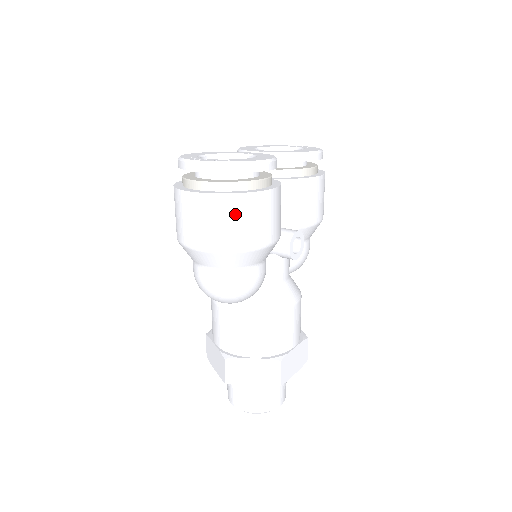
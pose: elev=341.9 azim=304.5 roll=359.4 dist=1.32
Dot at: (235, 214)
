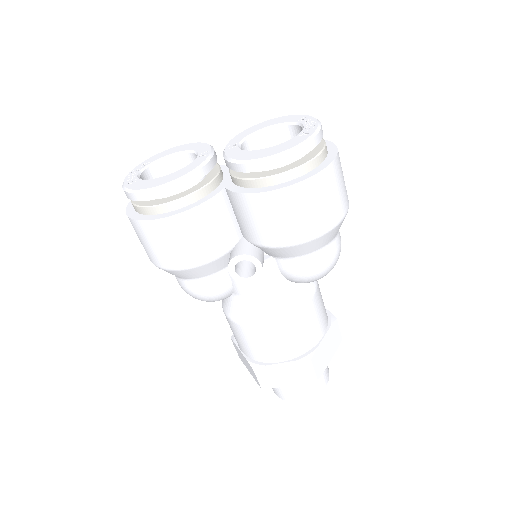
Dot at: (140, 236)
